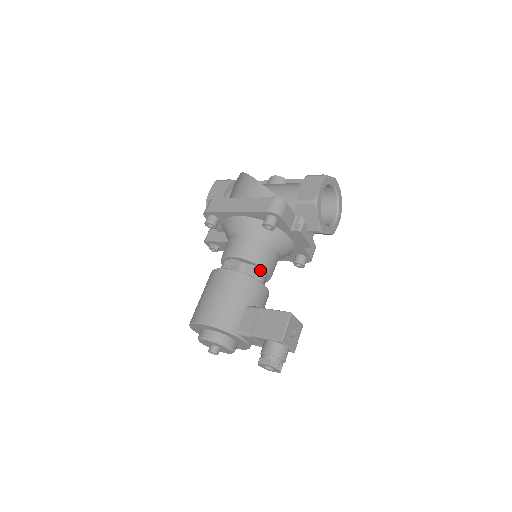
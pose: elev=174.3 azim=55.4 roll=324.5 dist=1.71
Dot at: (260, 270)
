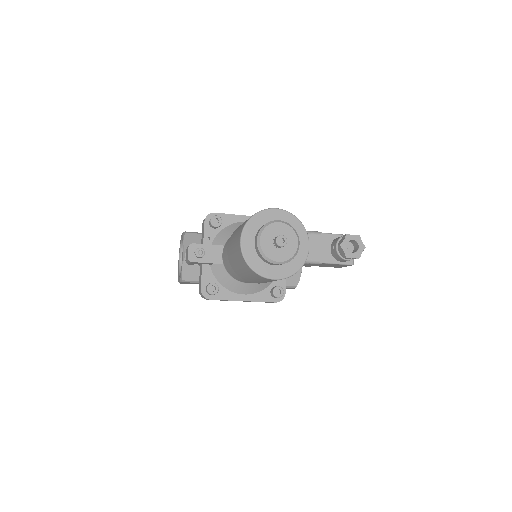
Dot at: occluded
